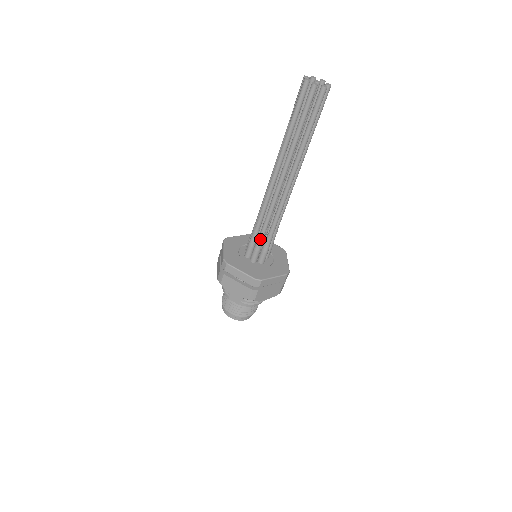
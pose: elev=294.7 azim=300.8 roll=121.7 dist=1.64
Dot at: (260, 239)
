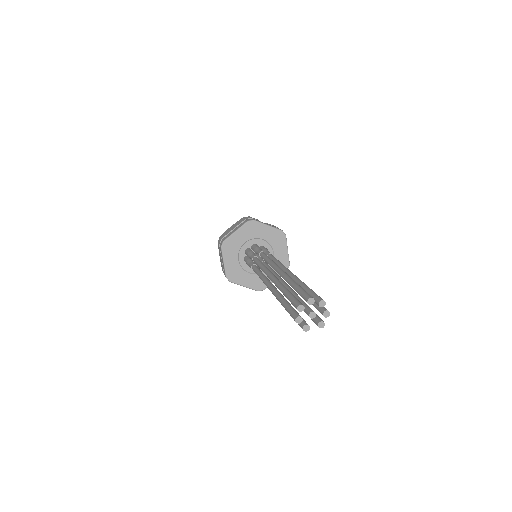
Dot at: (250, 266)
